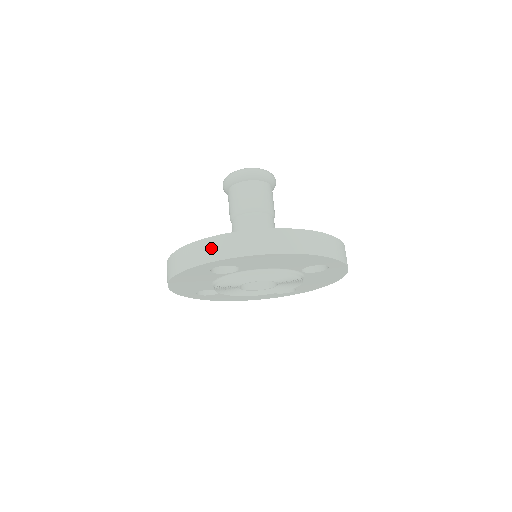
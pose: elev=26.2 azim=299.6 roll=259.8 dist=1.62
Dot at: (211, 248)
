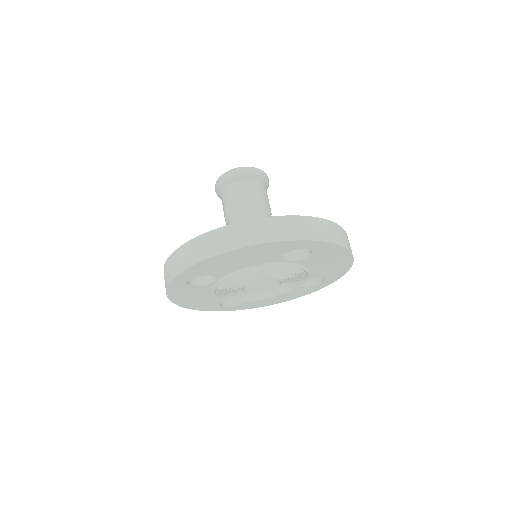
Dot at: (172, 265)
